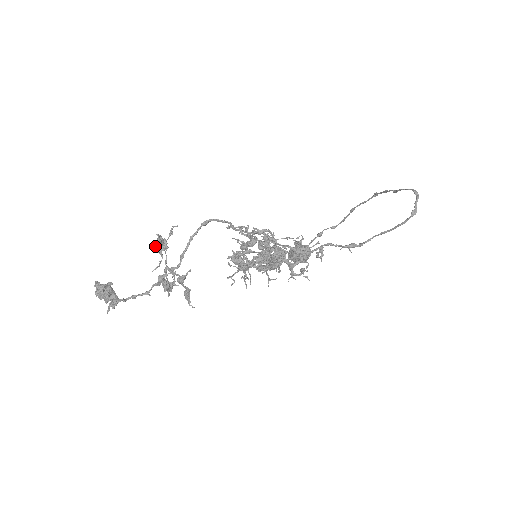
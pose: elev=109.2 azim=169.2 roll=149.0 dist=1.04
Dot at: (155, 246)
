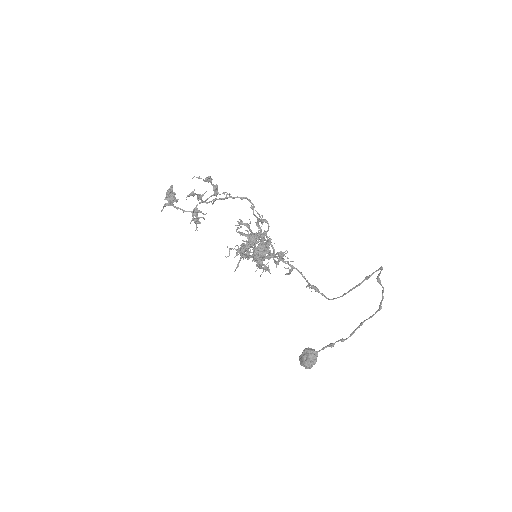
Dot at: occluded
